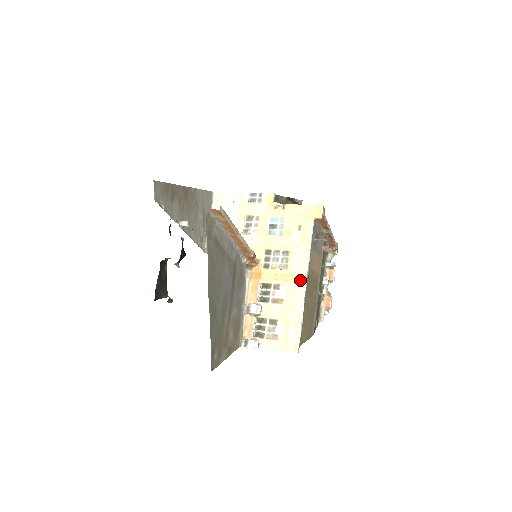
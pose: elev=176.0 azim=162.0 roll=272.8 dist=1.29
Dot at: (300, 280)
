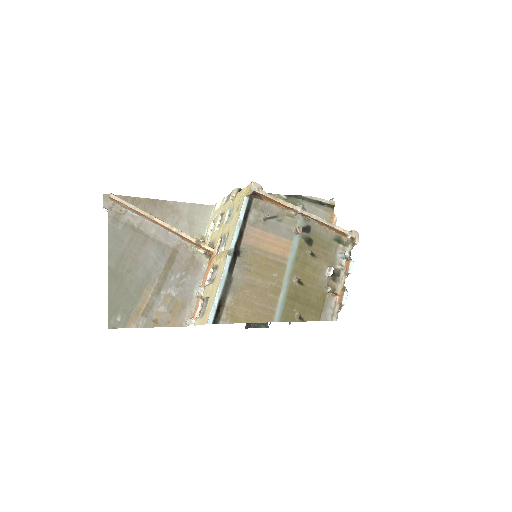
Dot at: (225, 255)
